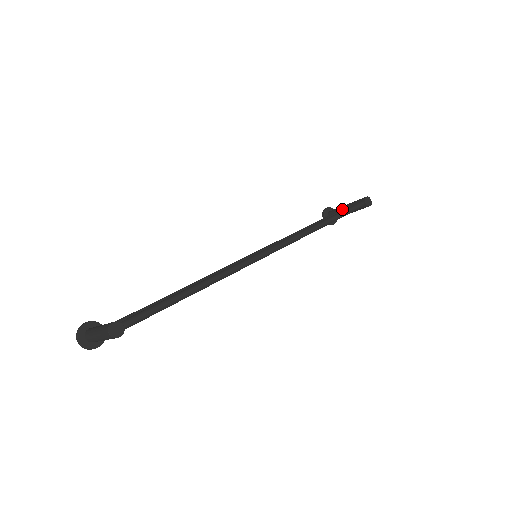
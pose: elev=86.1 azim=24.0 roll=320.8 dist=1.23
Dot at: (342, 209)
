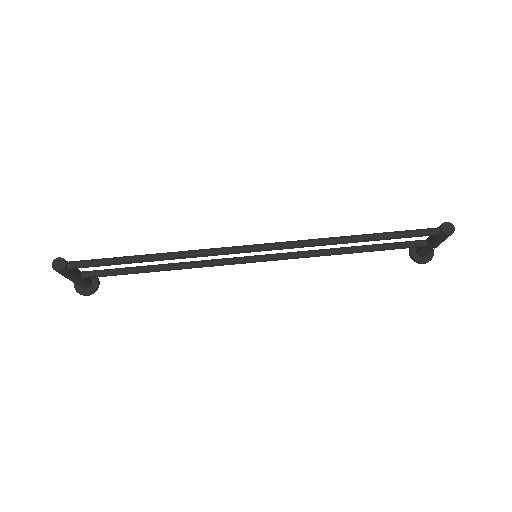
Dot at: occluded
